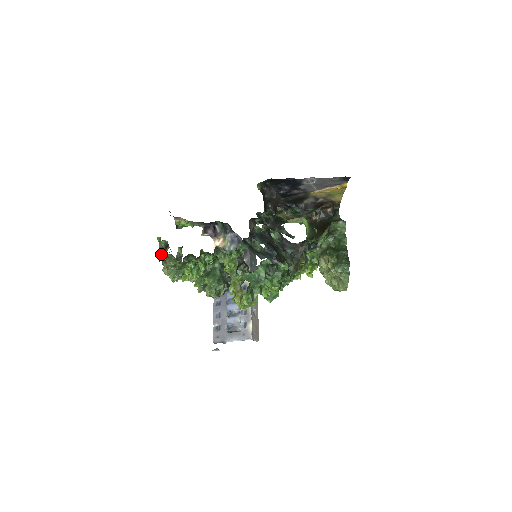
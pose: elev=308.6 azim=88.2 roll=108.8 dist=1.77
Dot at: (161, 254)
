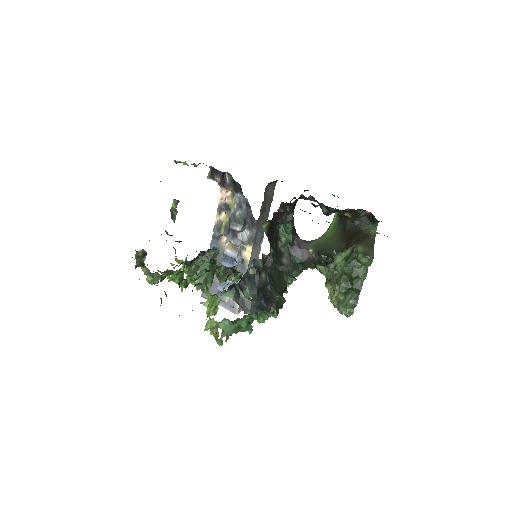
Dot at: (138, 262)
